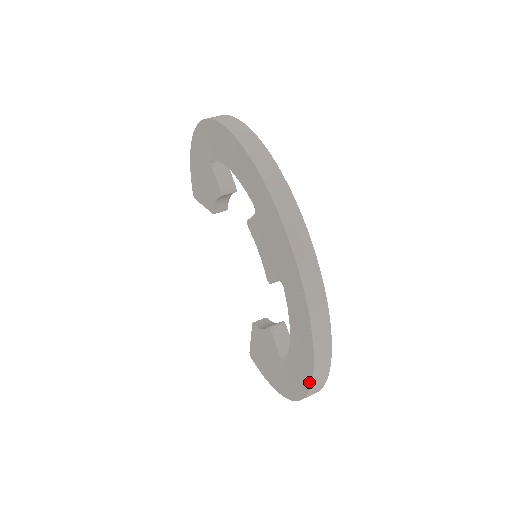
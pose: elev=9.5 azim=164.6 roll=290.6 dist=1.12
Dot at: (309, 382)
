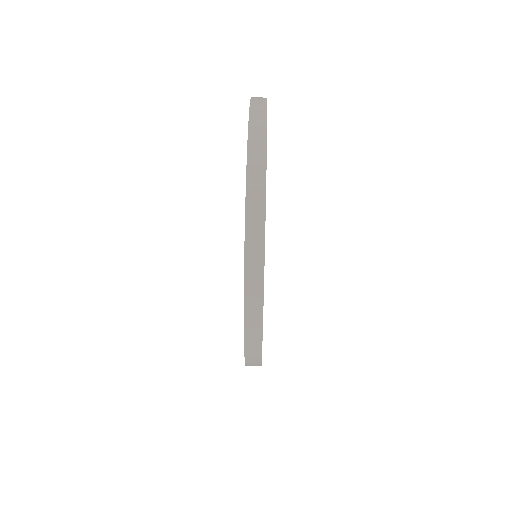
Dot at: occluded
